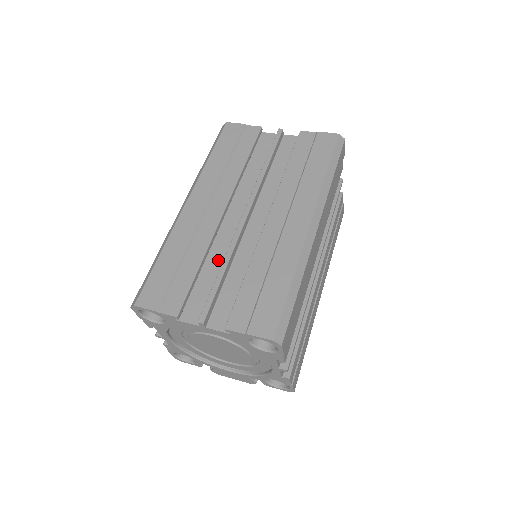
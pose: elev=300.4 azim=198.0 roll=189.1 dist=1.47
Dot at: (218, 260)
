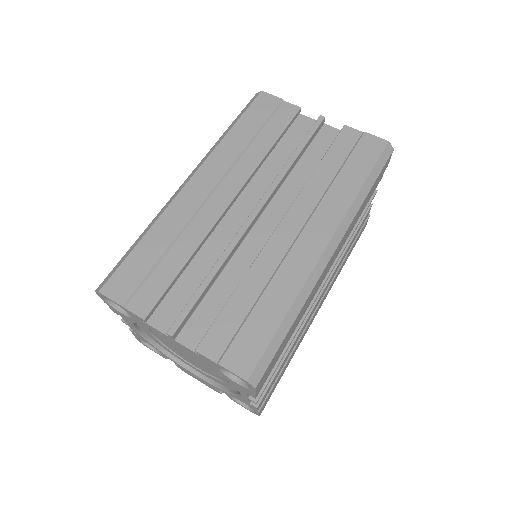
Dot at: (209, 260)
